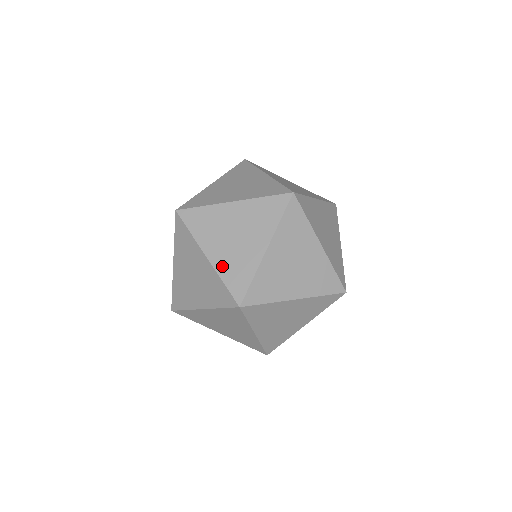
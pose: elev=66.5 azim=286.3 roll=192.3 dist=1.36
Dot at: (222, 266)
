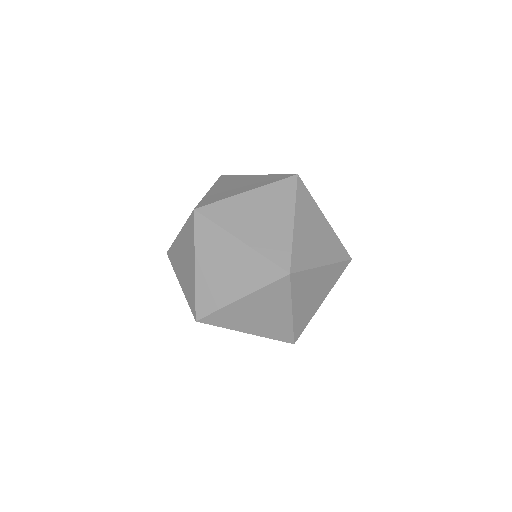
Dot at: (259, 244)
